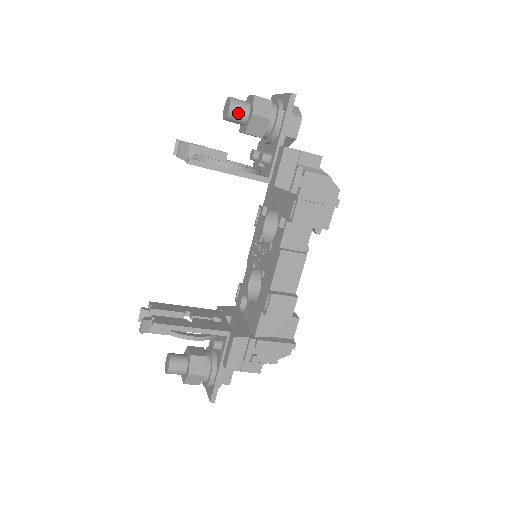
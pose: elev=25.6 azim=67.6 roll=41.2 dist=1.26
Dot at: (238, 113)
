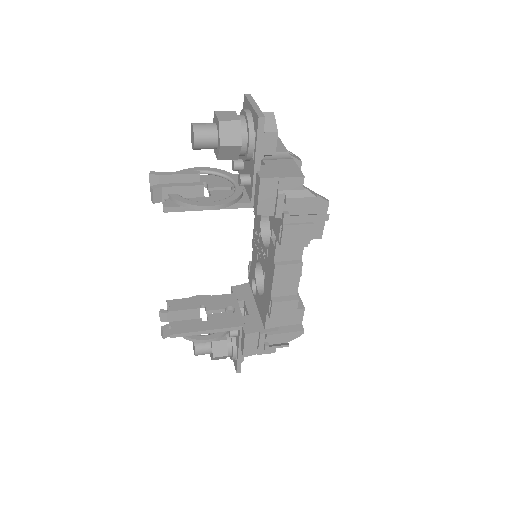
Dot at: (205, 144)
